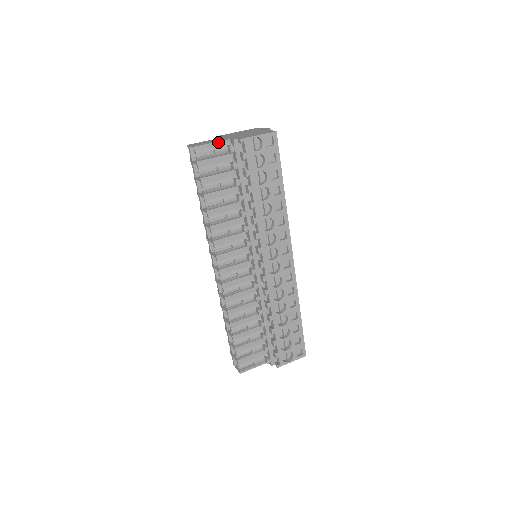
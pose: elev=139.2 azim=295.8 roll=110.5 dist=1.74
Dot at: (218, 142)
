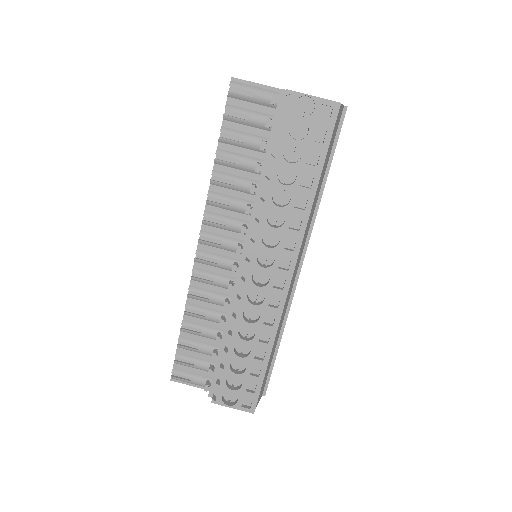
Dot at: (264, 86)
